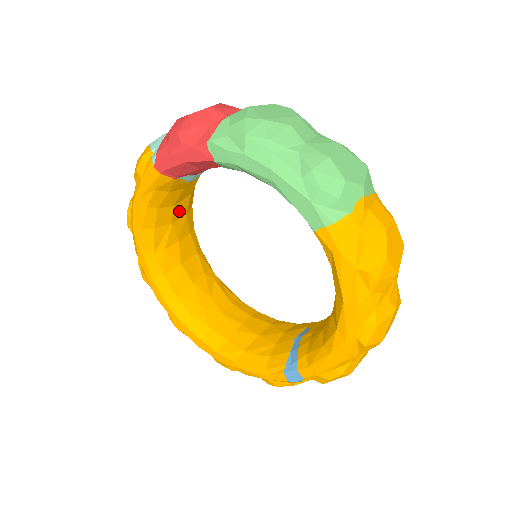
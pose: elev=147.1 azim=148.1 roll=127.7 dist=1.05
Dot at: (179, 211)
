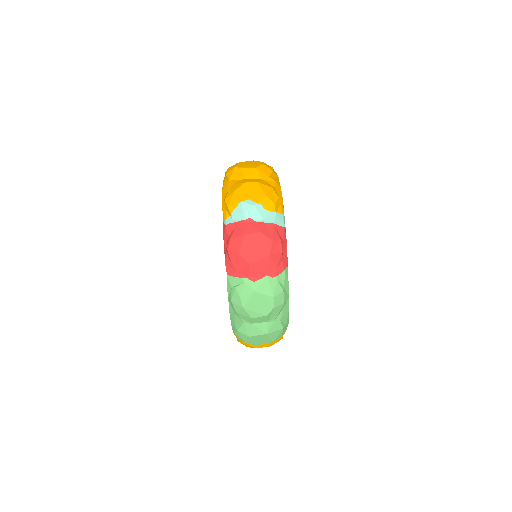
Dot at: occluded
